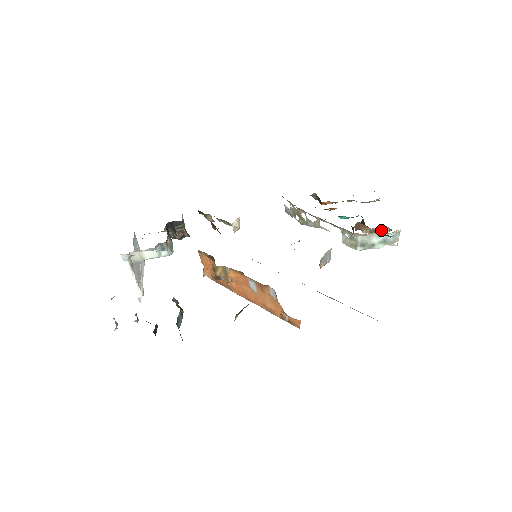
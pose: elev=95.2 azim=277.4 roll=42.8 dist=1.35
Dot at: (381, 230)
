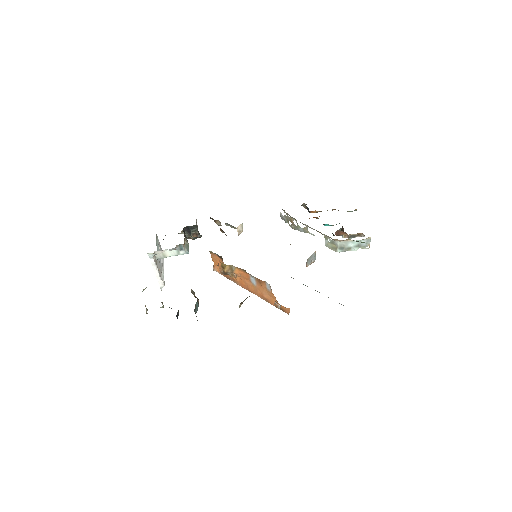
Dot at: (357, 236)
